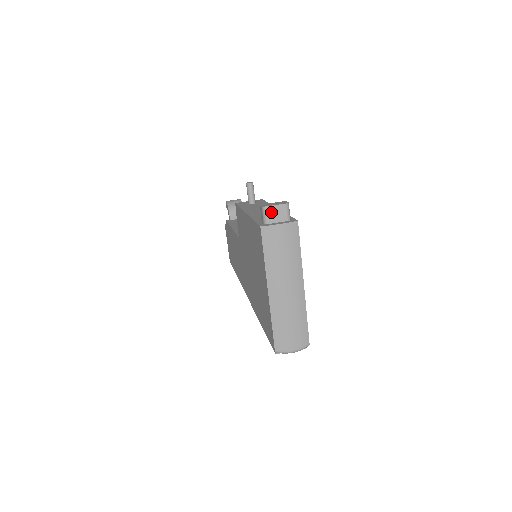
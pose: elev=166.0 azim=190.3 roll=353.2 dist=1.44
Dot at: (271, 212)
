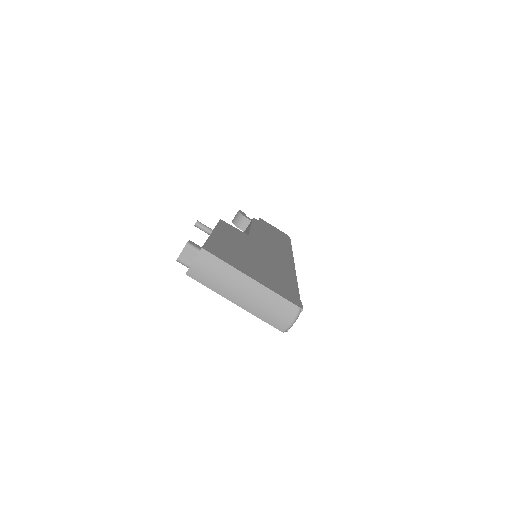
Dot at: (183, 259)
